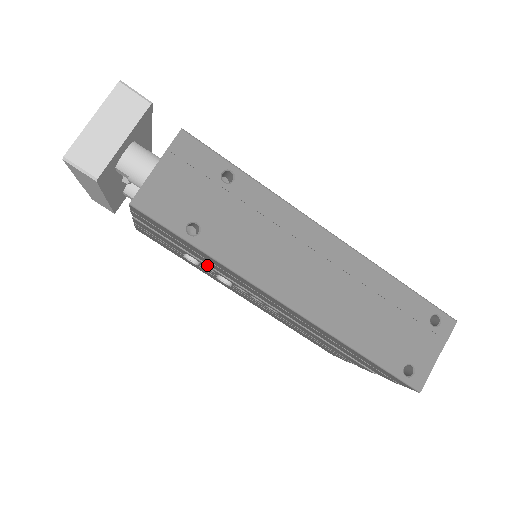
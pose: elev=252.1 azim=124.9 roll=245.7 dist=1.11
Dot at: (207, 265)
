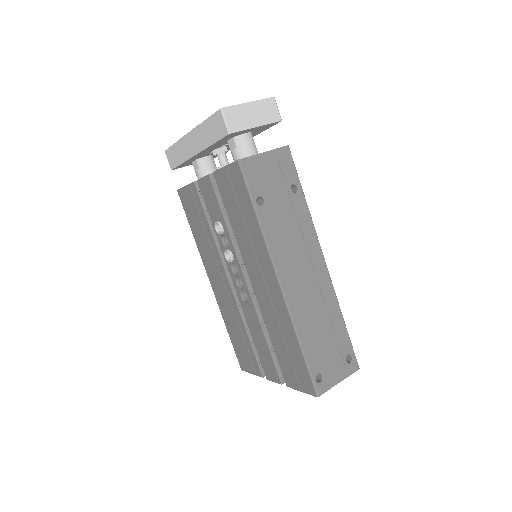
Dot at: (231, 236)
